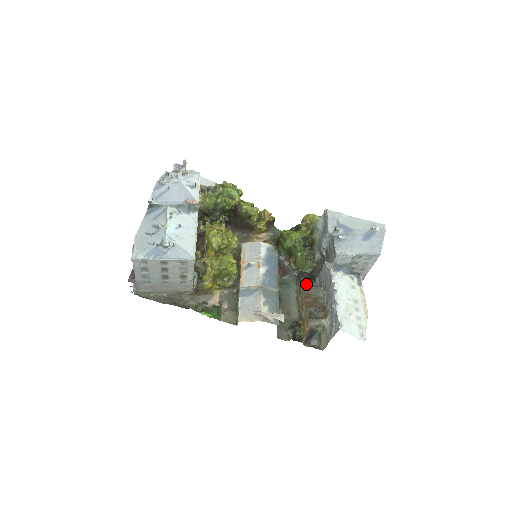
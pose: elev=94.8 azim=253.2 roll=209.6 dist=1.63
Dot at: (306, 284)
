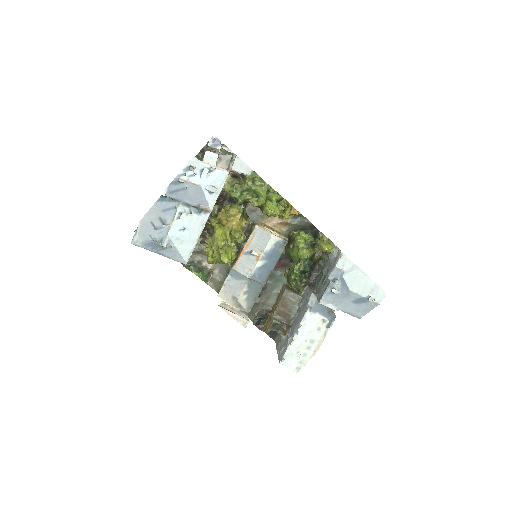
Dot at: (290, 293)
